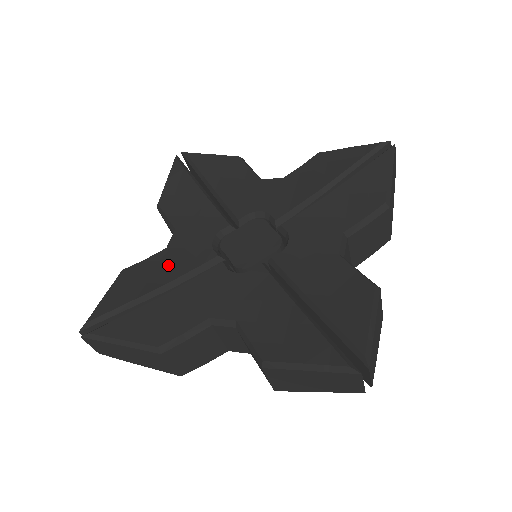
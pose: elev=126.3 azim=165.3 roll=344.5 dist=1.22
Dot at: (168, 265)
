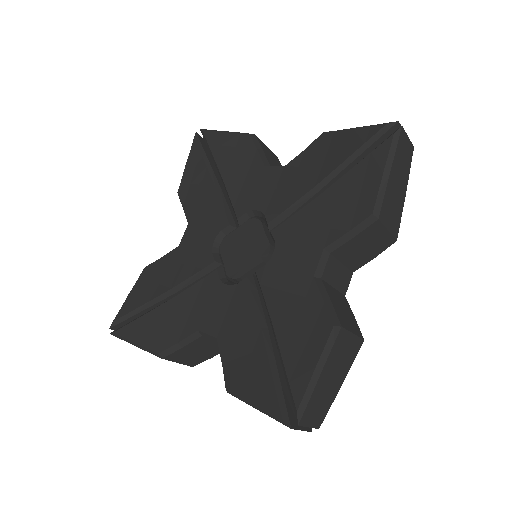
Dot at: (177, 266)
